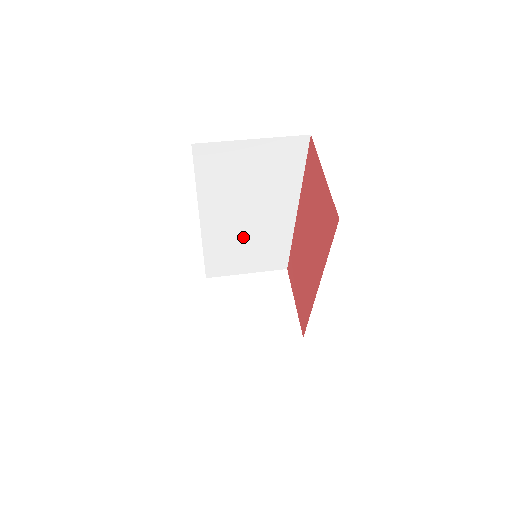
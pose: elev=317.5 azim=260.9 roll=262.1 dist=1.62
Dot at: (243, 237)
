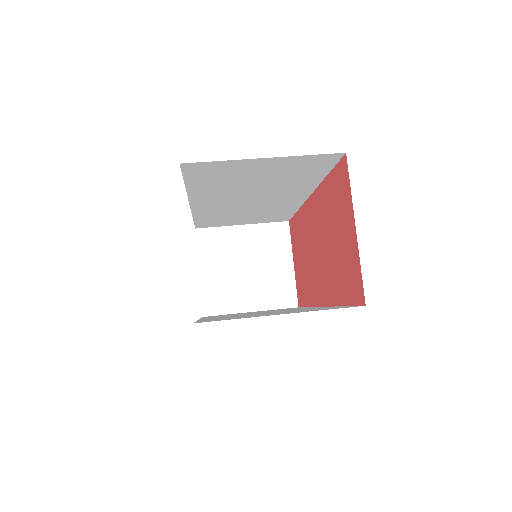
Dot at: (241, 209)
